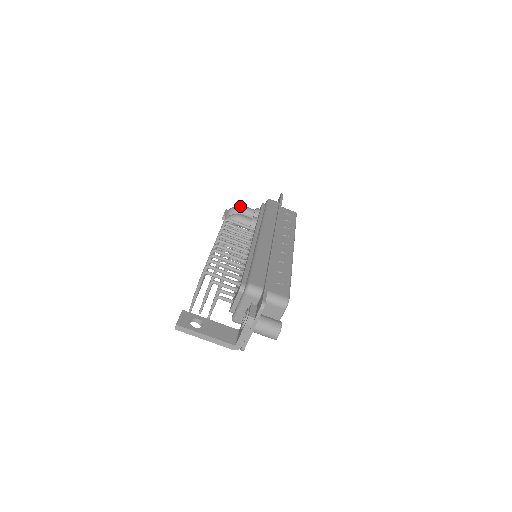
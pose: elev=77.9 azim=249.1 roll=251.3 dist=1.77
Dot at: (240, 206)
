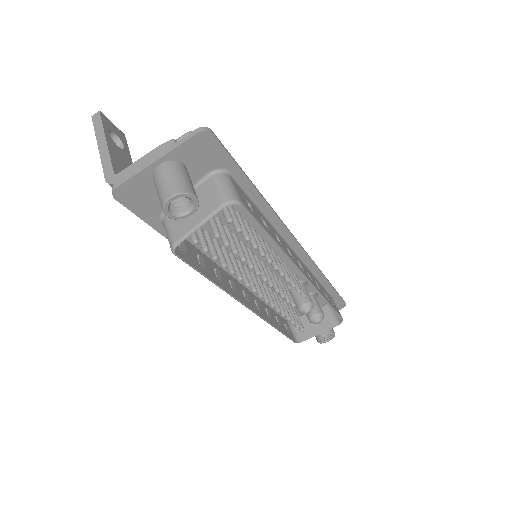
Dot at: occluded
